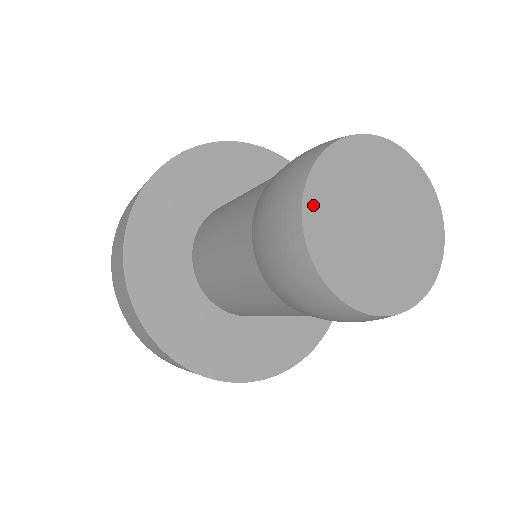
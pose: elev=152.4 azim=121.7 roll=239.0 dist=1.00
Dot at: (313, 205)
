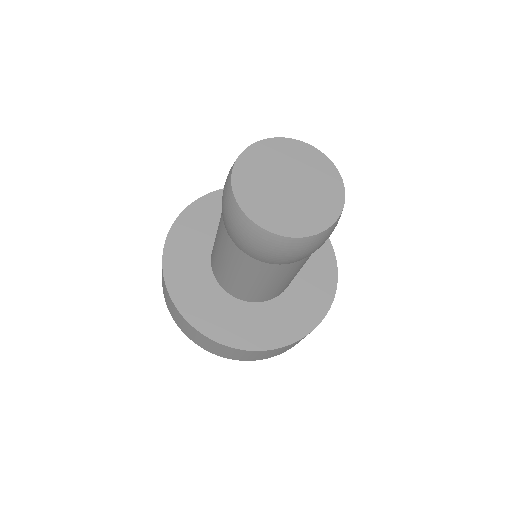
Dot at: (241, 167)
